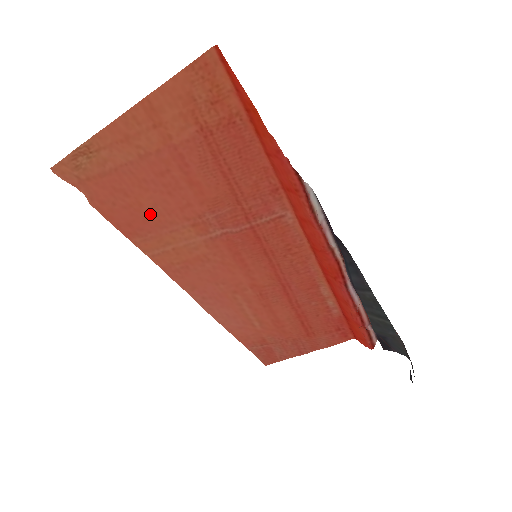
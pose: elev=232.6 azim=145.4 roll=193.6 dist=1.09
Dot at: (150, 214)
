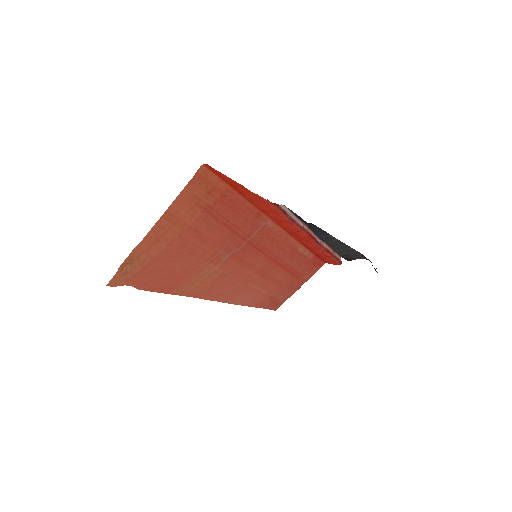
Dot at: (181, 272)
